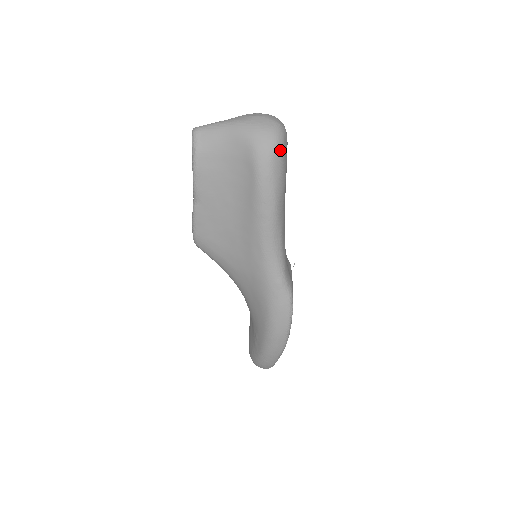
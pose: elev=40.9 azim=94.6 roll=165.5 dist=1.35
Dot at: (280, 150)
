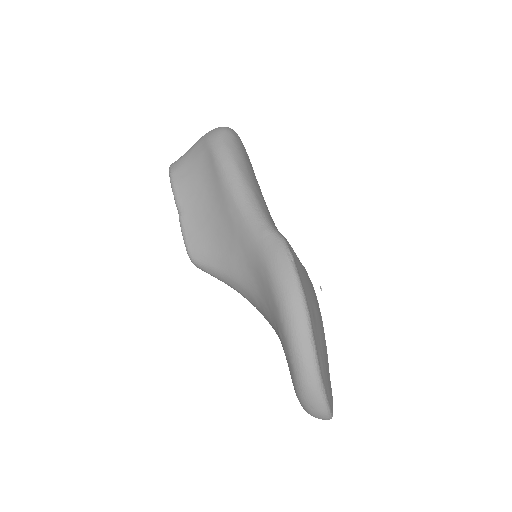
Dot at: (228, 133)
